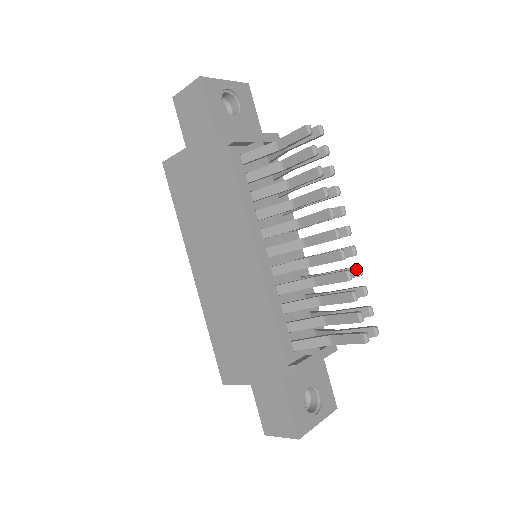
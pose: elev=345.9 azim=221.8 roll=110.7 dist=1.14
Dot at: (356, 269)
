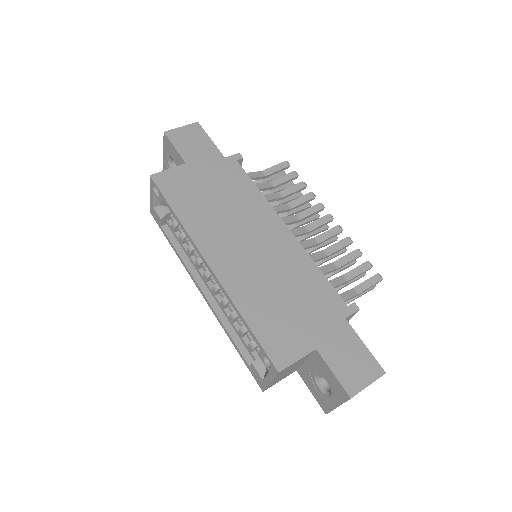
Dot at: occluded
